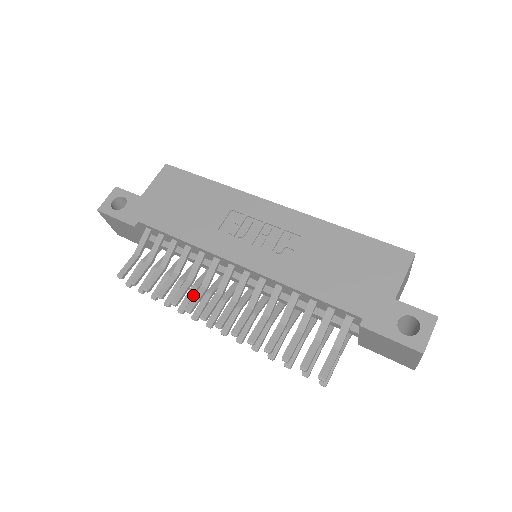
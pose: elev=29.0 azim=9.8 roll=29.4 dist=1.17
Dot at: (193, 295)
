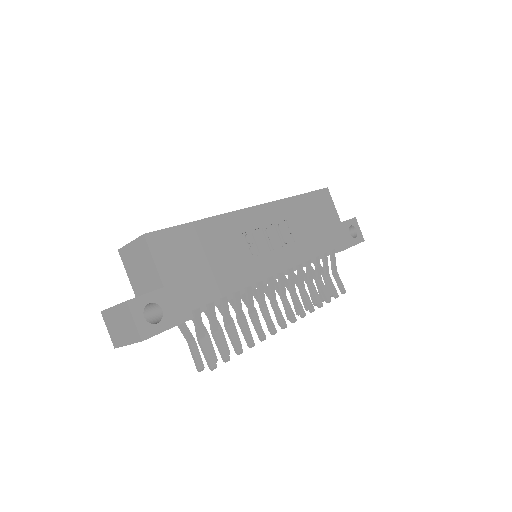
Dot at: (247, 322)
